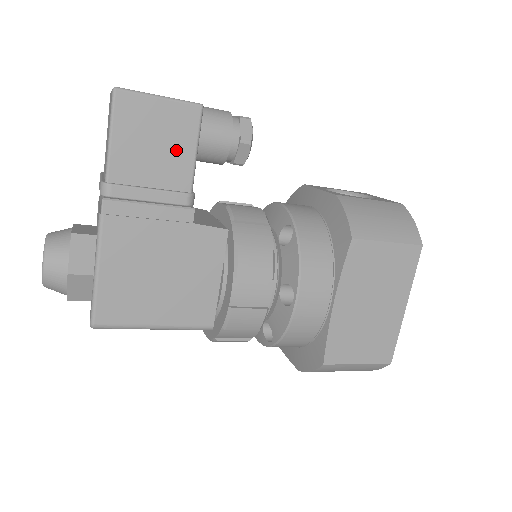
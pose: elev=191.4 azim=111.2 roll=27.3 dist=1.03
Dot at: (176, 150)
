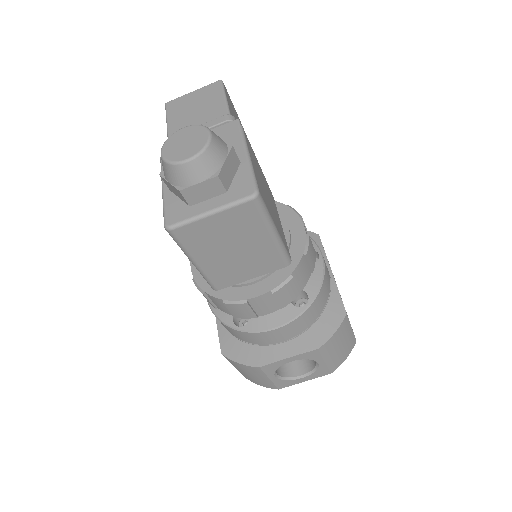
Dot at: occluded
